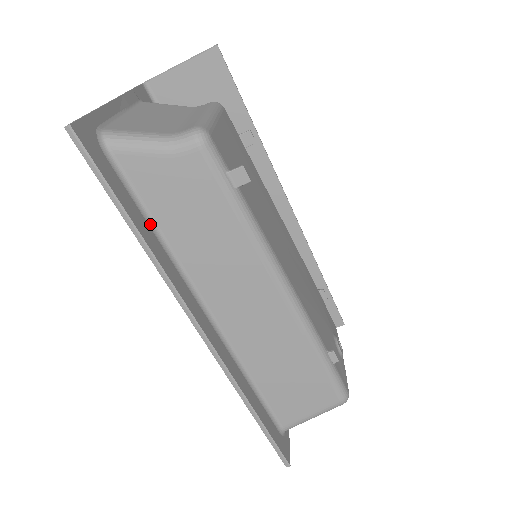
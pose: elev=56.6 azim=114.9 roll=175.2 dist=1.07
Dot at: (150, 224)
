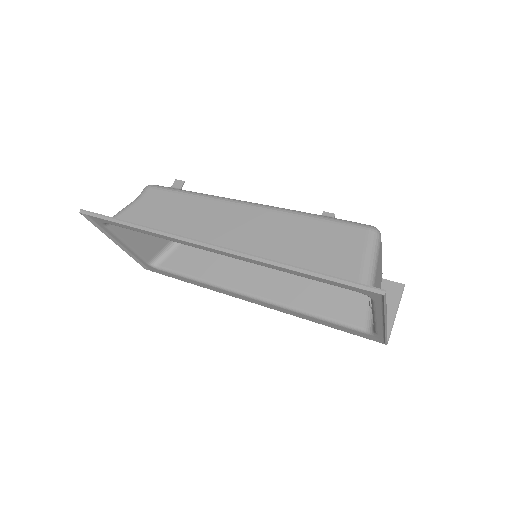
Dot at: (147, 233)
